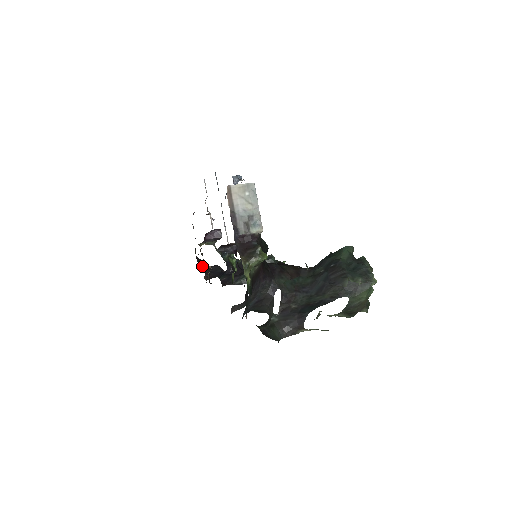
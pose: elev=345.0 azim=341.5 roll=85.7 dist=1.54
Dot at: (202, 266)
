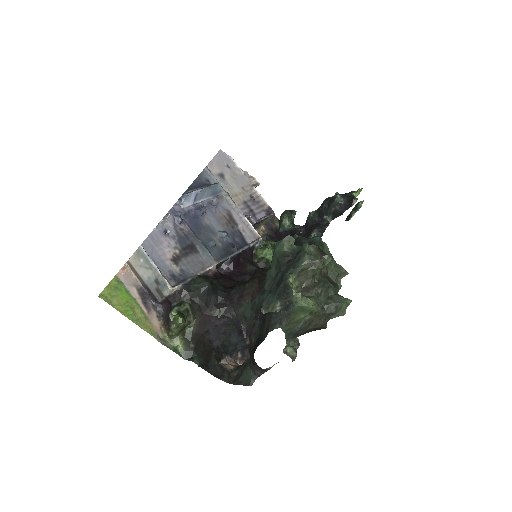
Dot at: (290, 233)
